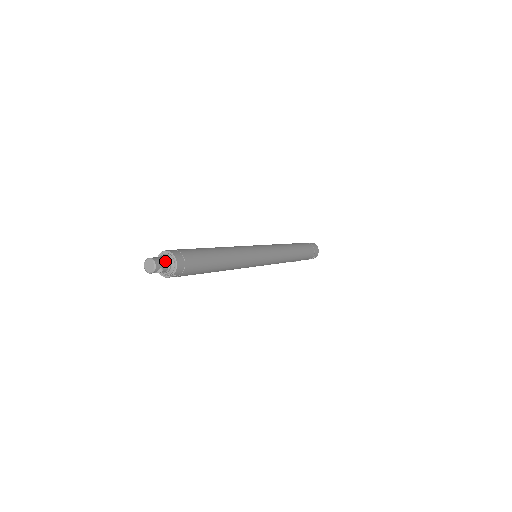
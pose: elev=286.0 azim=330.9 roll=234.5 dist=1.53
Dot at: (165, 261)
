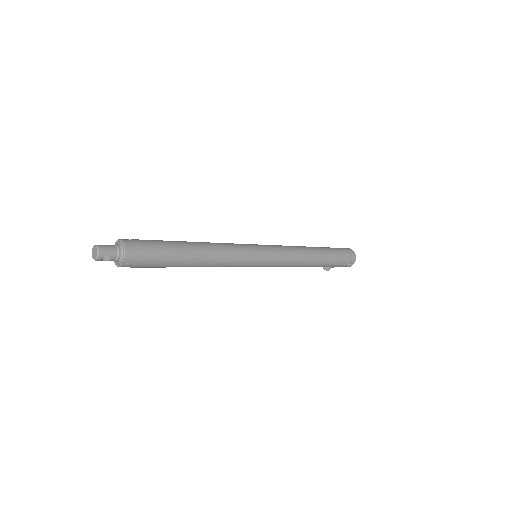
Dot at: (113, 248)
